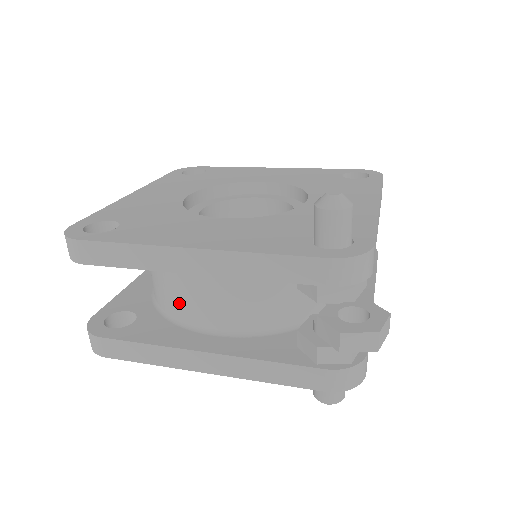
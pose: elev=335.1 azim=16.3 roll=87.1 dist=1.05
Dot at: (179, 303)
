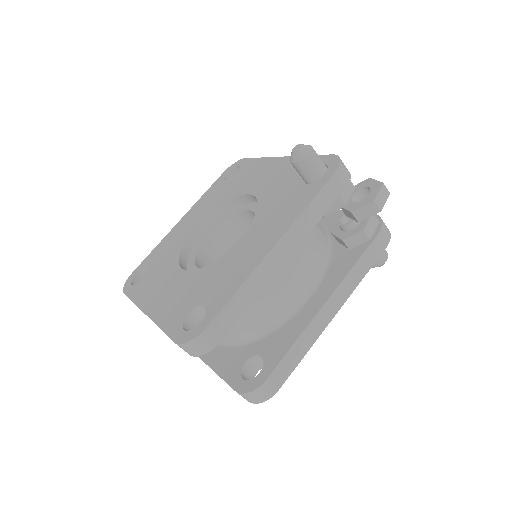
Dot at: (274, 309)
